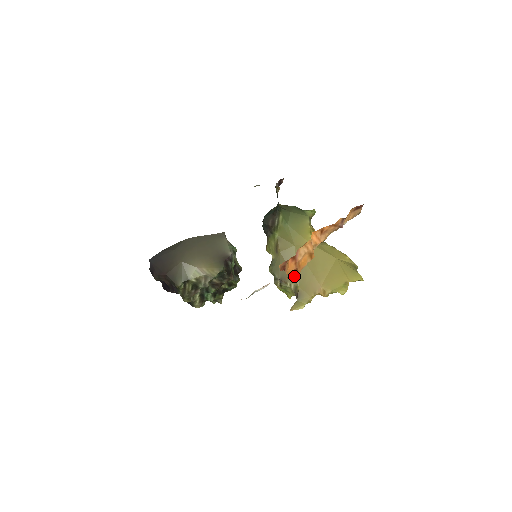
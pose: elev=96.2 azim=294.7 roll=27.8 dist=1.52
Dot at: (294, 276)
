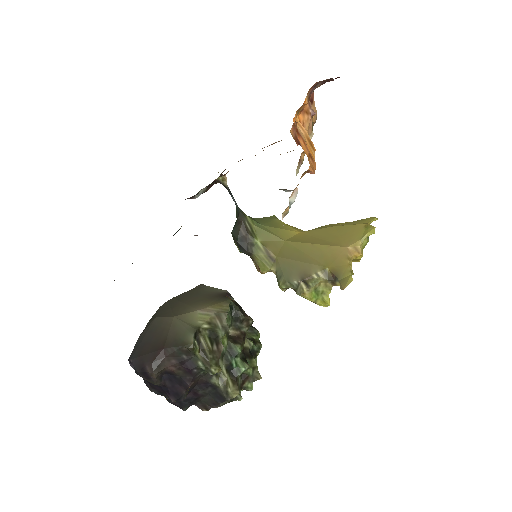
Dot at: (314, 170)
